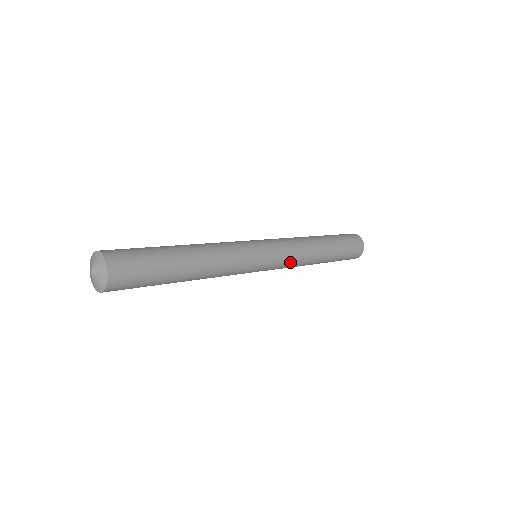
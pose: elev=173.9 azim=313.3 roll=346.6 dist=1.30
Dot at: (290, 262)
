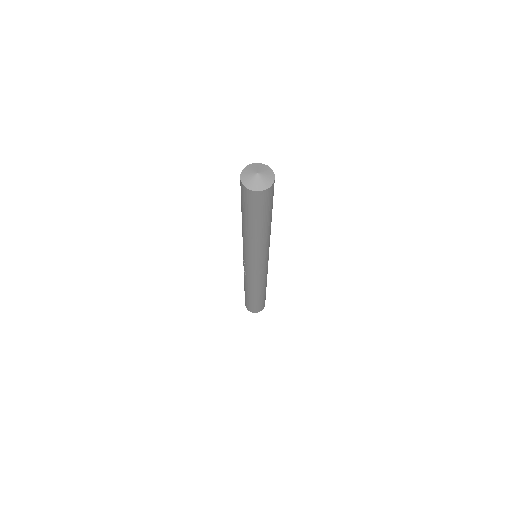
Dot at: (257, 279)
